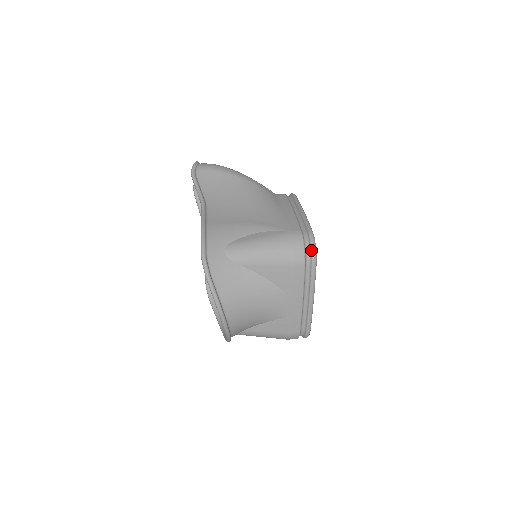
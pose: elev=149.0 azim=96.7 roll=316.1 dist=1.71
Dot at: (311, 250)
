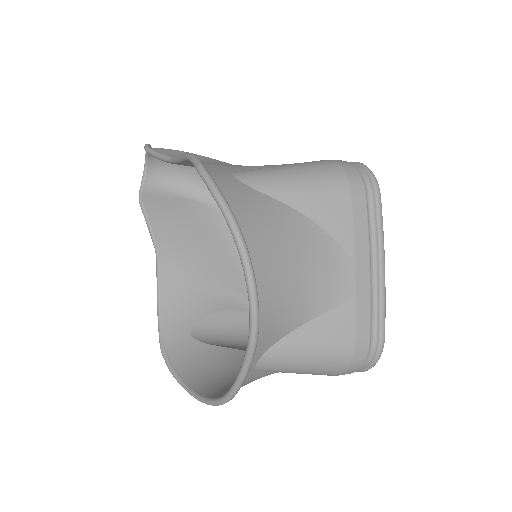
Dot at: (368, 173)
